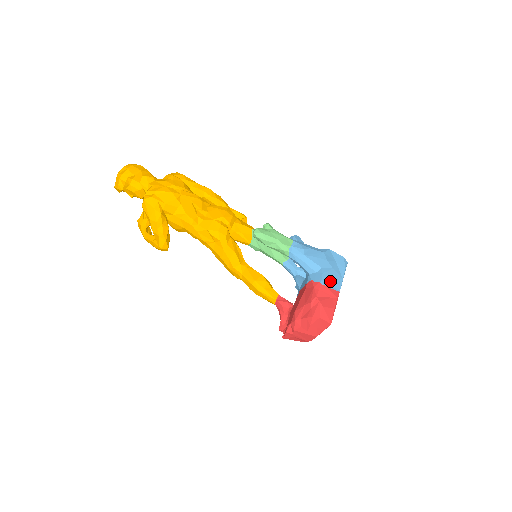
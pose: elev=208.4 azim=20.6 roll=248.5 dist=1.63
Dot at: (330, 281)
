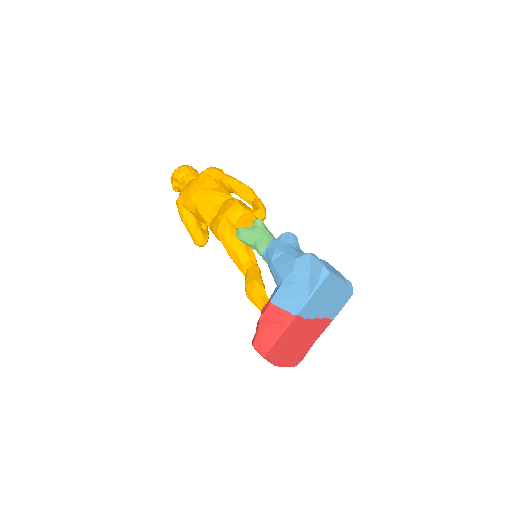
Dot at: (286, 300)
